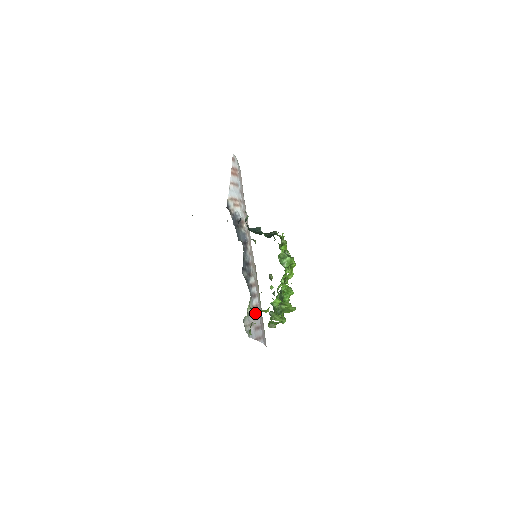
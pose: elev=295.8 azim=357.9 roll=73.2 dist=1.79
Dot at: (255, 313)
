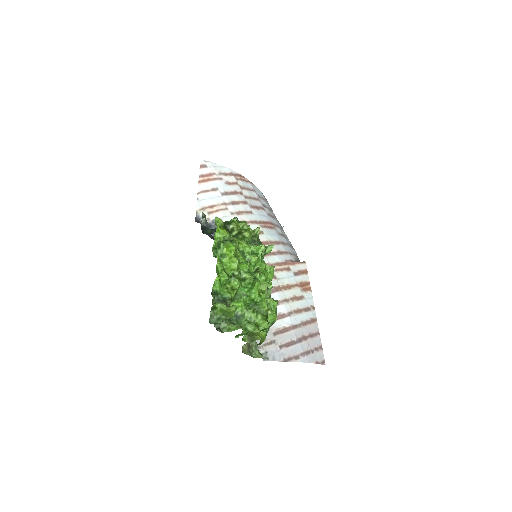
Dot at: (278, 326)
